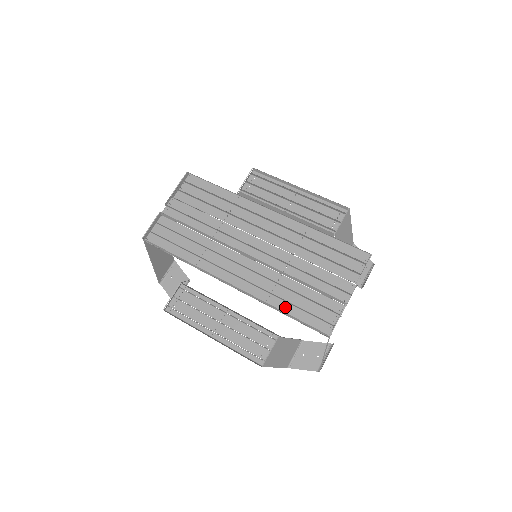
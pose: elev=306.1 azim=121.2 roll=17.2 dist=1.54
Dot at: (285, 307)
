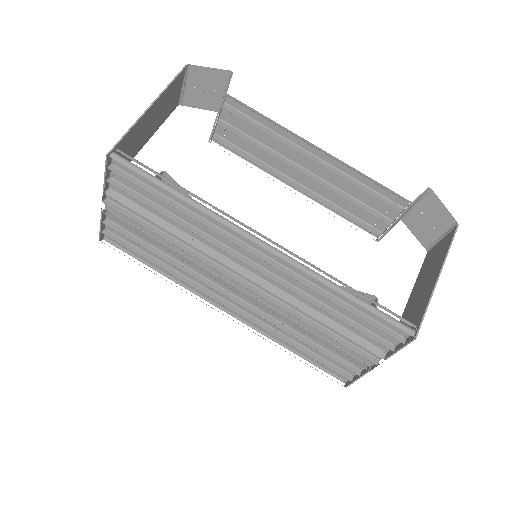
Dot at: occluded
